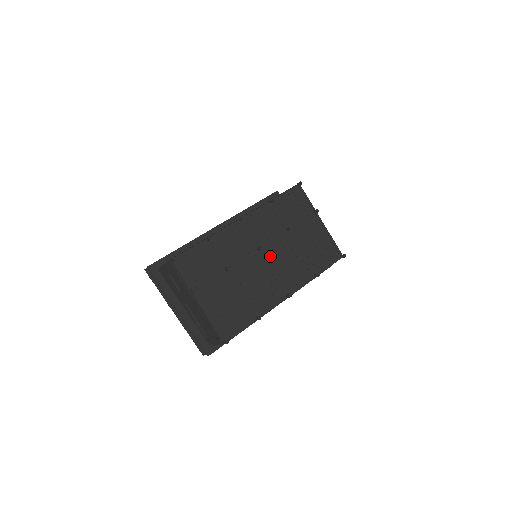
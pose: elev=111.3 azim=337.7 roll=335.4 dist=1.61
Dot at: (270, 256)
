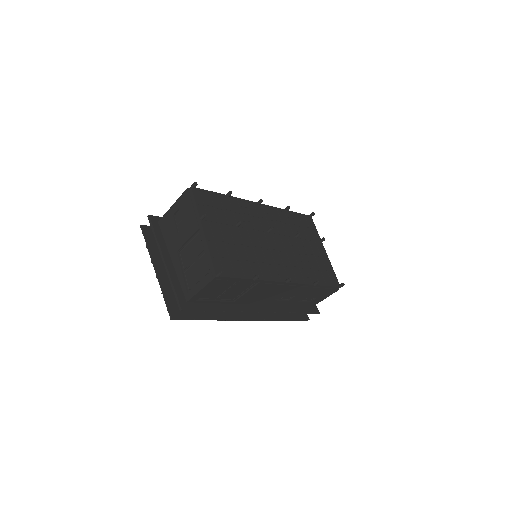
Dot at: (277, 243)
